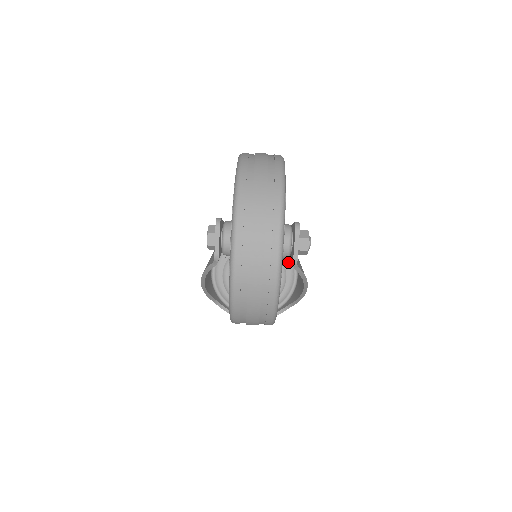
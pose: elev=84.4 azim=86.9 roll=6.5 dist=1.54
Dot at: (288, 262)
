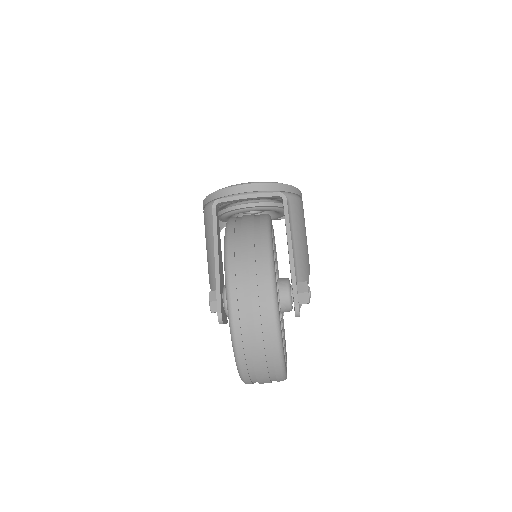
Dot at: occluded
